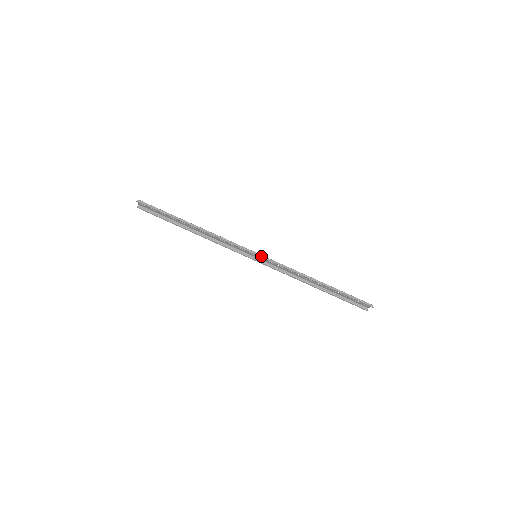
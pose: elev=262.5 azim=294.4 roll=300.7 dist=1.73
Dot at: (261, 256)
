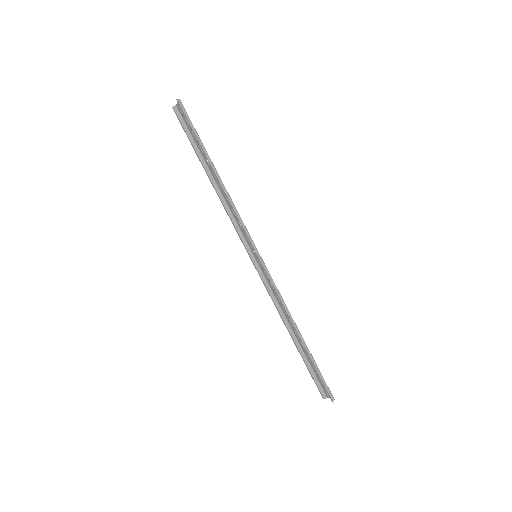
Dot at: (261, 260)
